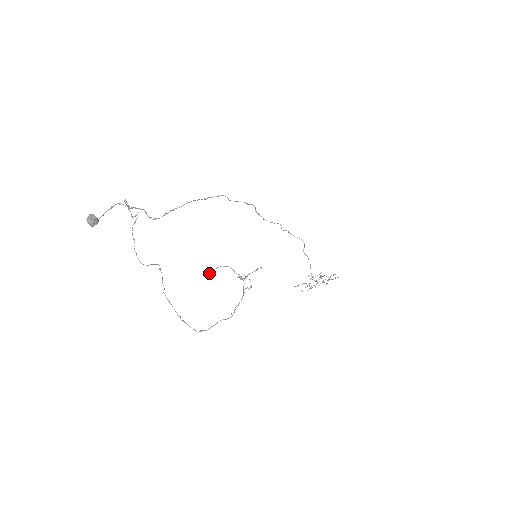
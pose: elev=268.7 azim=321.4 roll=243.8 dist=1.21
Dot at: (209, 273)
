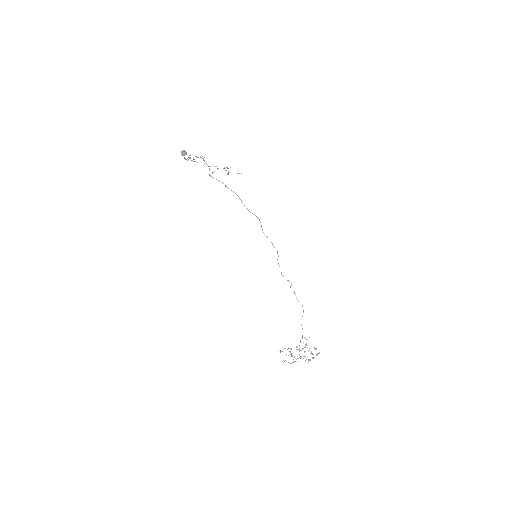
Dot at: occluded
